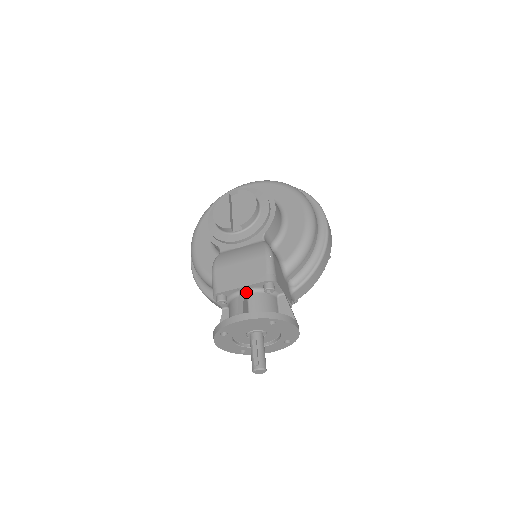
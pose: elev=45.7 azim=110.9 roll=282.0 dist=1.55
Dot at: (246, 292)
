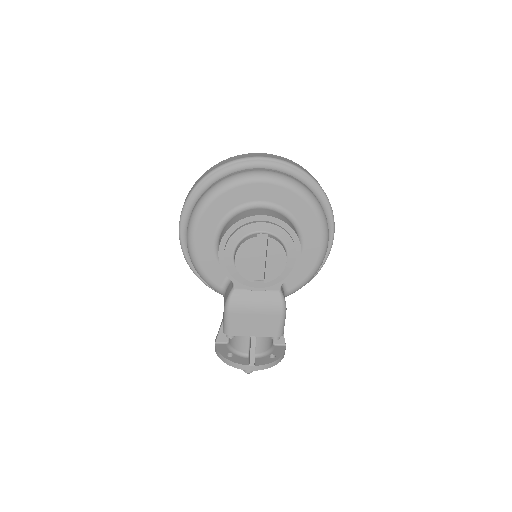
Dot at: (255, 336)
